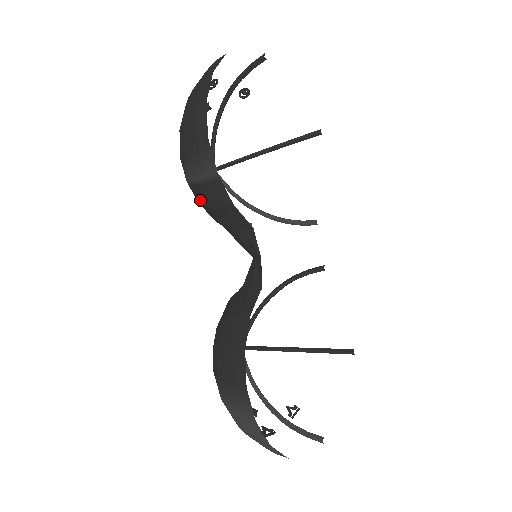
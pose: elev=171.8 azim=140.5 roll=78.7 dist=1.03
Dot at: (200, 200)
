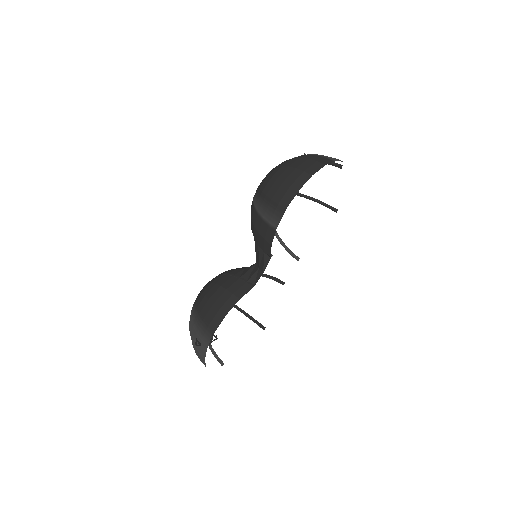
Dot at: (254, 221)
